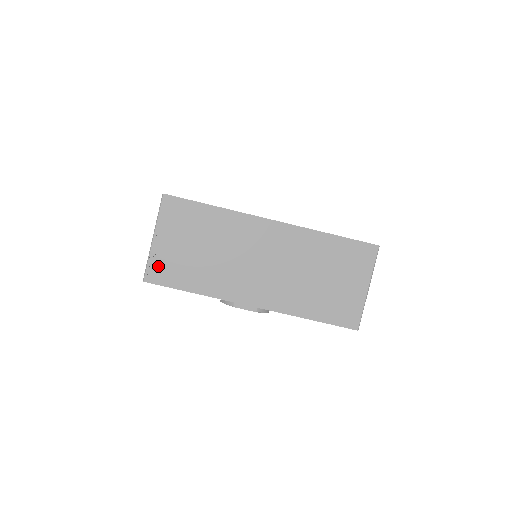
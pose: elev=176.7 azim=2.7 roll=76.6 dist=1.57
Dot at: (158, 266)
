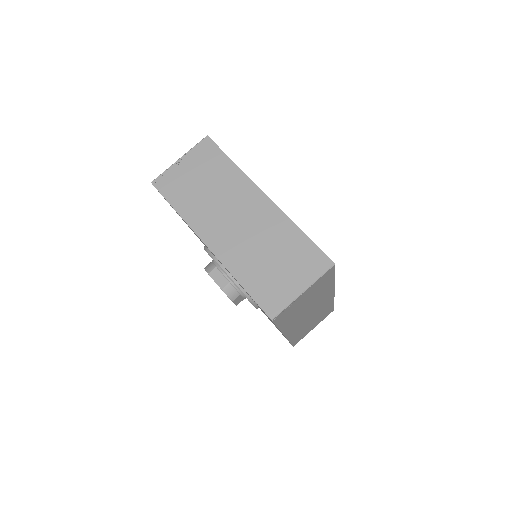
Dot at: (168, 178)
